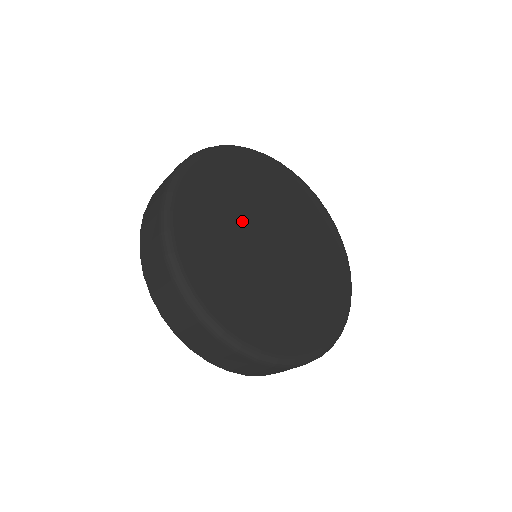
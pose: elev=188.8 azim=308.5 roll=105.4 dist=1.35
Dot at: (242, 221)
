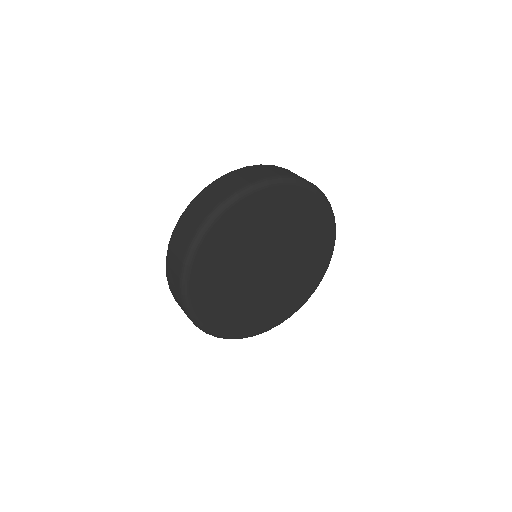
Dot at: (251, 250)
